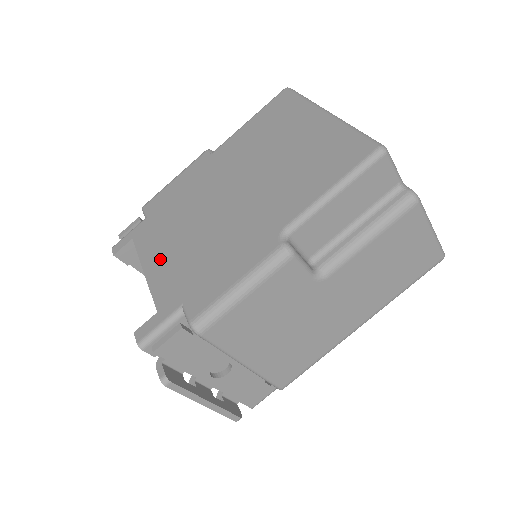
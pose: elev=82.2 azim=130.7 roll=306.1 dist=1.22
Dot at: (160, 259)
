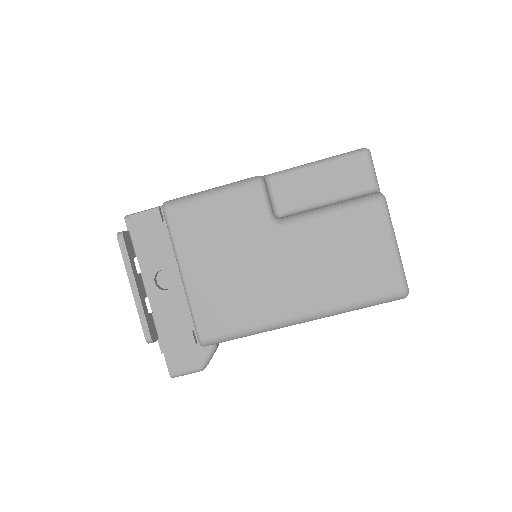
Dot at: occluded
